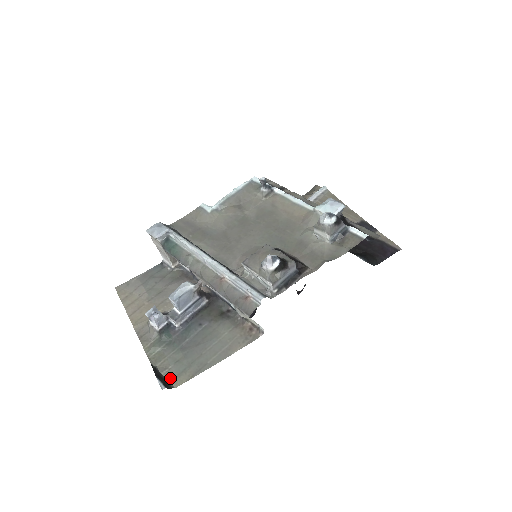
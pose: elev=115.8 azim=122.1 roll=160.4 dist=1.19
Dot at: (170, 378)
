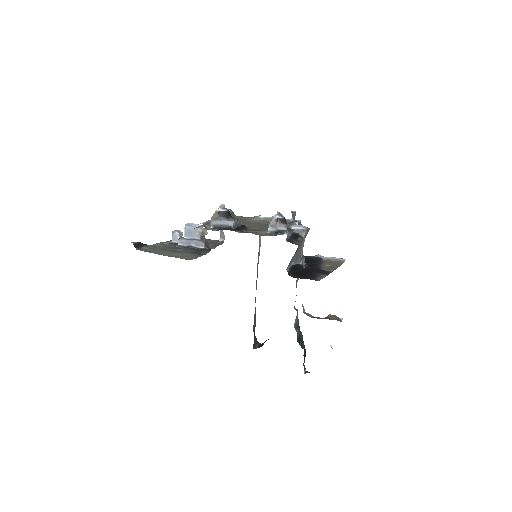
Dot at: (142, 249)
